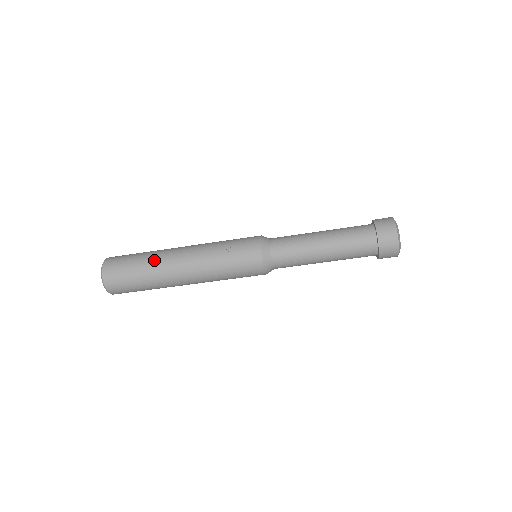
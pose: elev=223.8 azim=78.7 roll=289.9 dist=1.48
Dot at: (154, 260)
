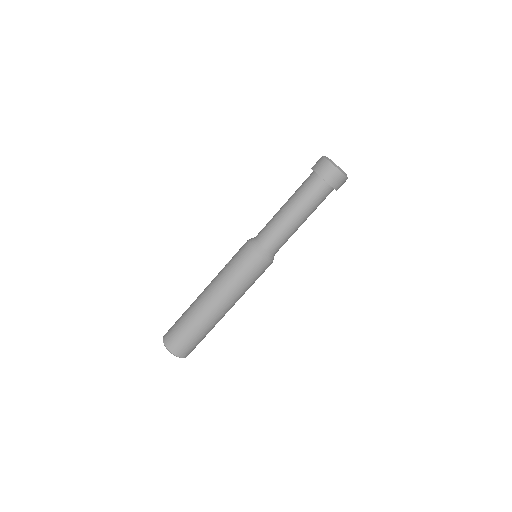
Dot at: occluded
